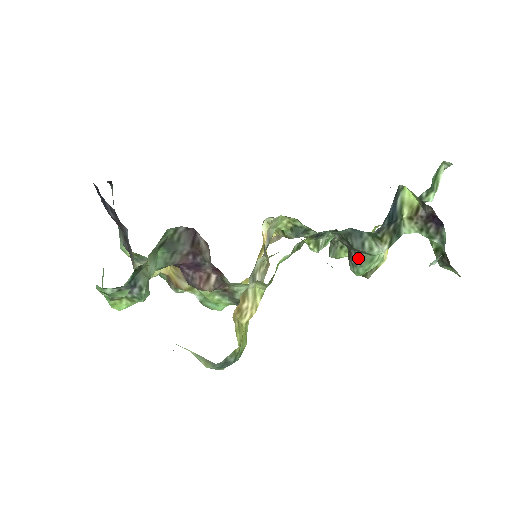
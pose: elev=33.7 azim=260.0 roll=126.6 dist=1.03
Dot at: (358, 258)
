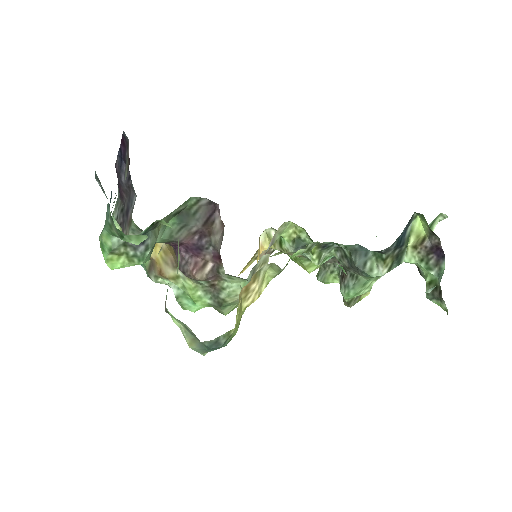
Dot at: (353, 280)
